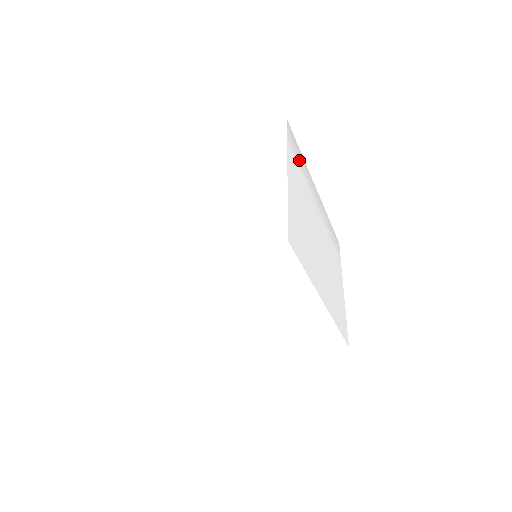
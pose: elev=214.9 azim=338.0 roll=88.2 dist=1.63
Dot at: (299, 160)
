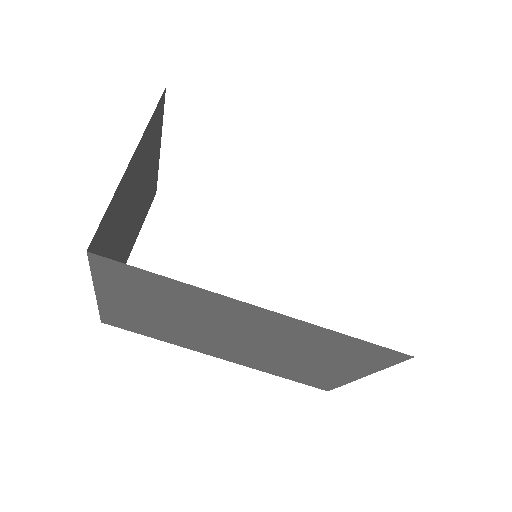
Dot at: occluded
